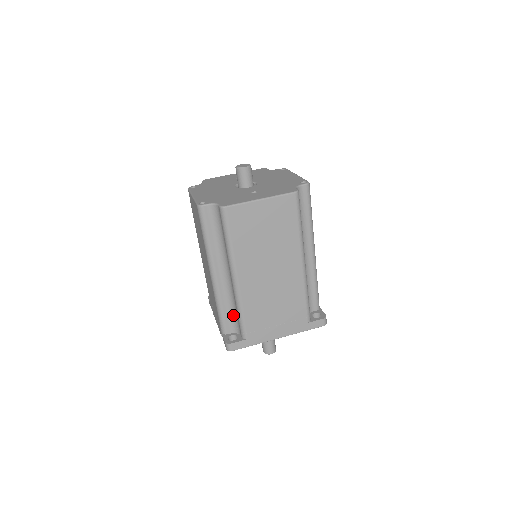
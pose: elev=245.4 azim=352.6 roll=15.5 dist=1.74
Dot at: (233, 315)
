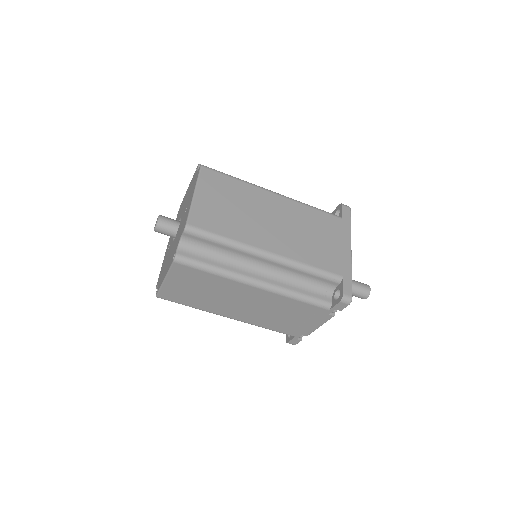
Dot at: (311, 285)
